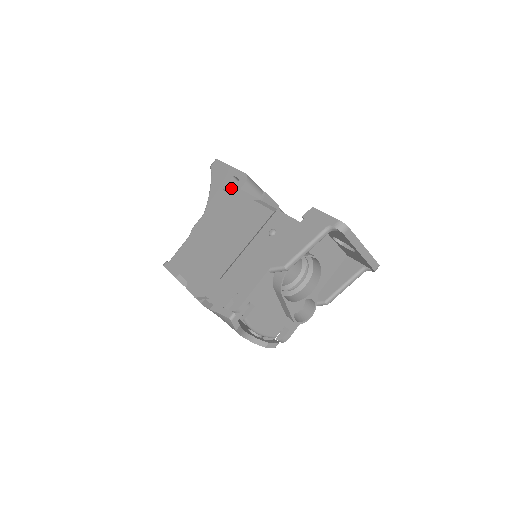
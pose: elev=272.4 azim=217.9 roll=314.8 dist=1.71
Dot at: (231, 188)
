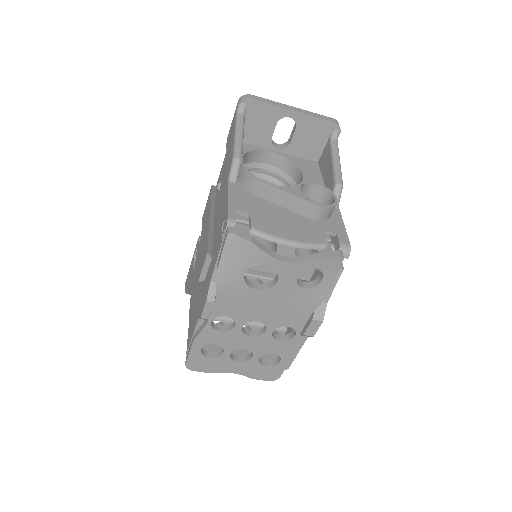
Dot at: occluded
